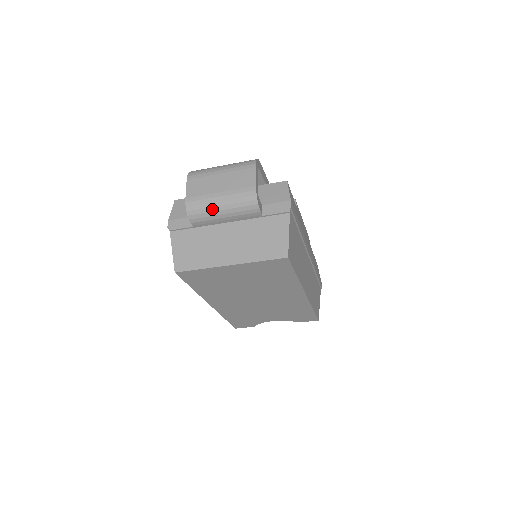
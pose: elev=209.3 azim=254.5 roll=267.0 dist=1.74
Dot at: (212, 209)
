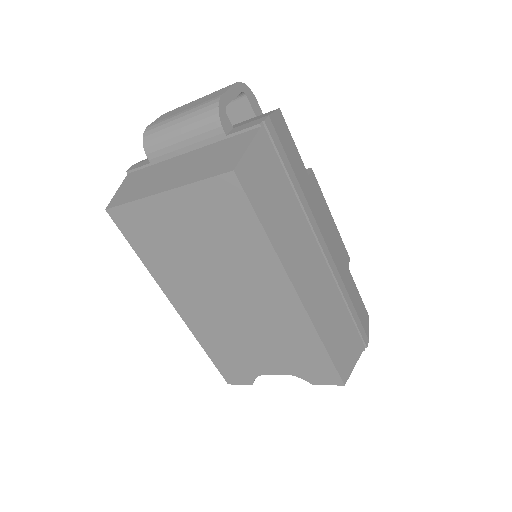
Dot at: (168, 130)
